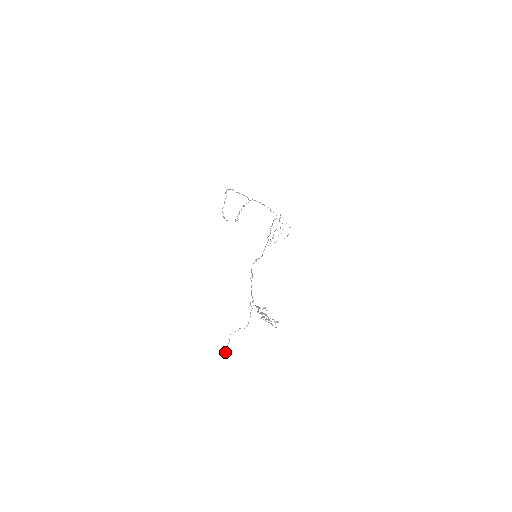
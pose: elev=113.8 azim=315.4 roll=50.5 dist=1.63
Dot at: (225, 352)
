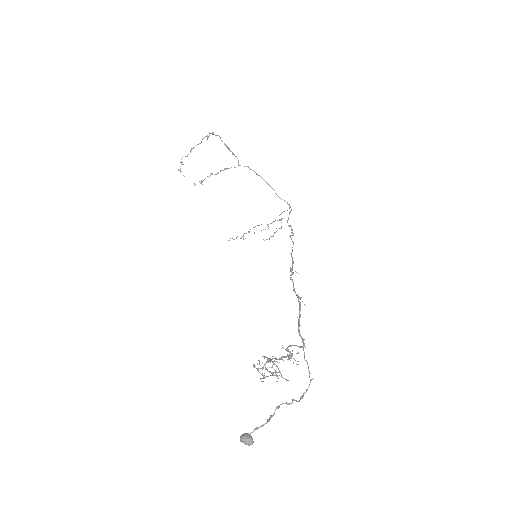
Dot at: occluded
